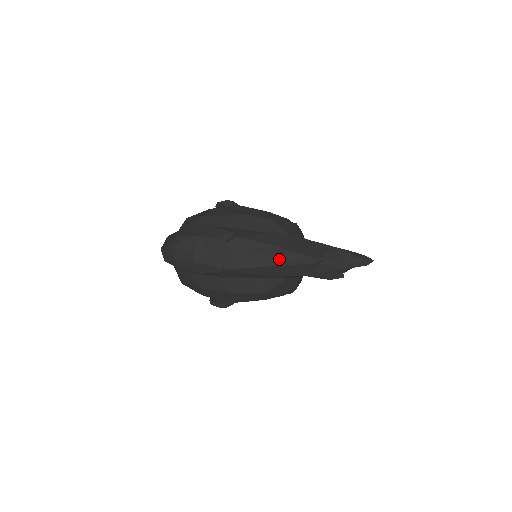
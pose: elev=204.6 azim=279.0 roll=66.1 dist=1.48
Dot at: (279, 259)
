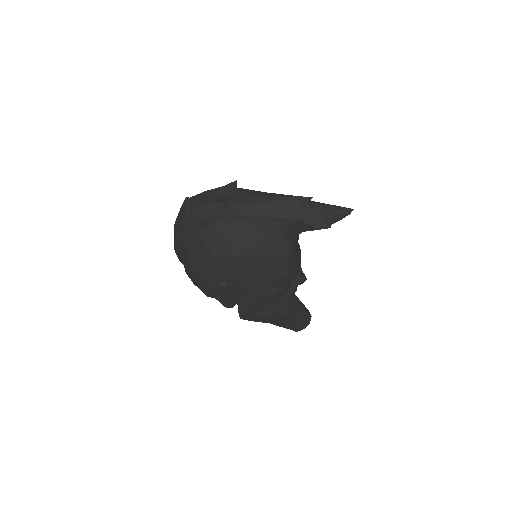
Dot at: (273, 198)
